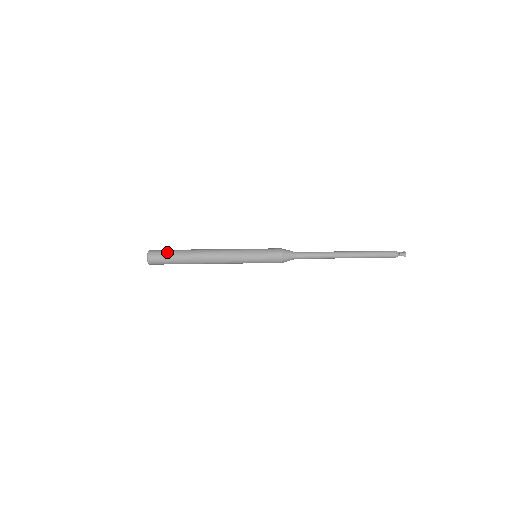
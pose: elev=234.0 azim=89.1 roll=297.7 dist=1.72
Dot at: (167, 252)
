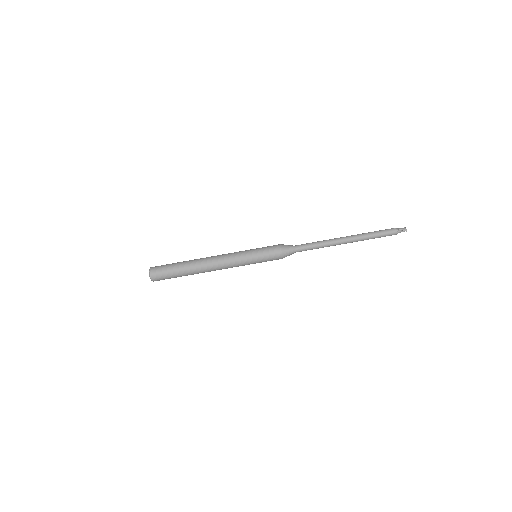
Dot at: (168, 265)
